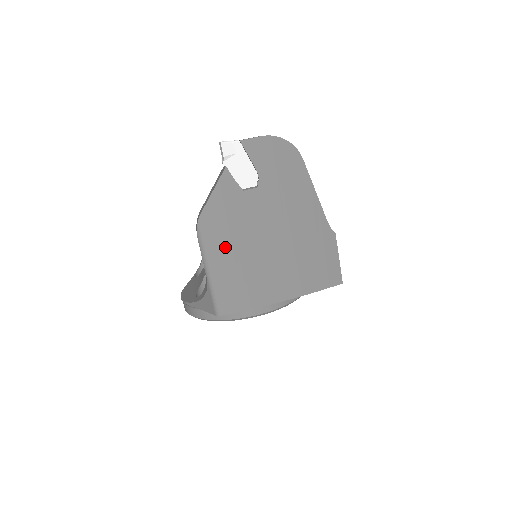
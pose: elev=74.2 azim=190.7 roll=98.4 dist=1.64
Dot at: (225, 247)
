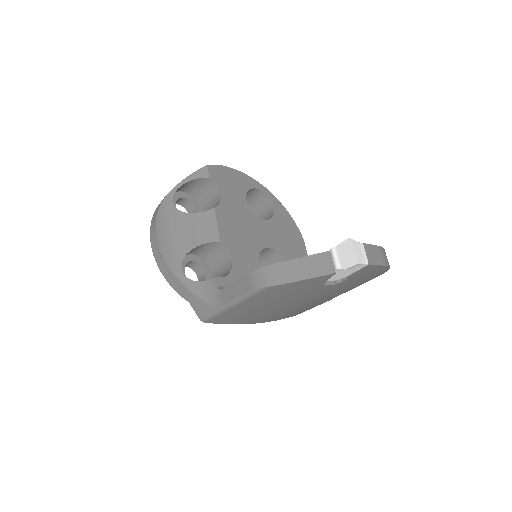
Dot at: (263, 302)
